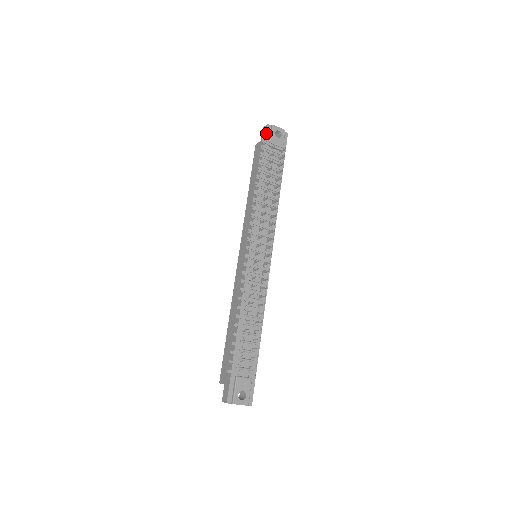
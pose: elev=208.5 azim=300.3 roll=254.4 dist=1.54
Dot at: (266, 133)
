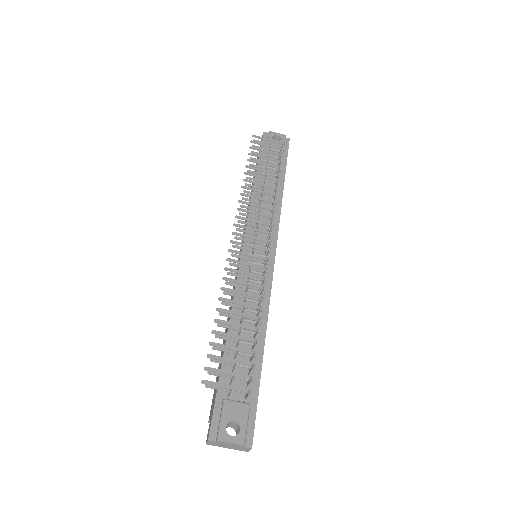
Dot at: occluded
